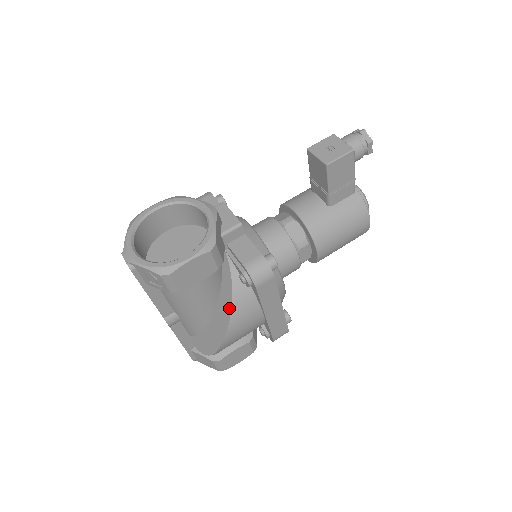
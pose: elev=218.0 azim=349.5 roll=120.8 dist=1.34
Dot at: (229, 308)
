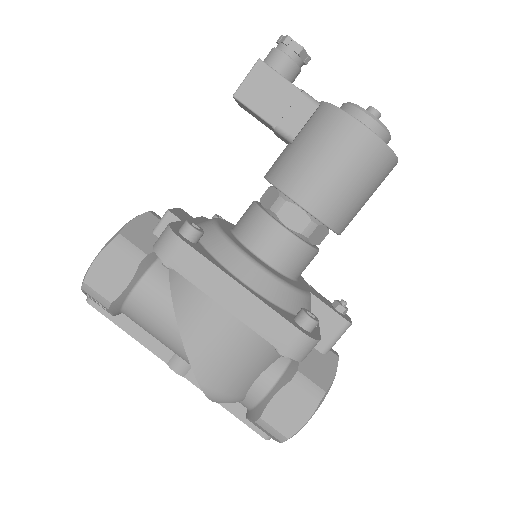
Dot at: (175, 310)
